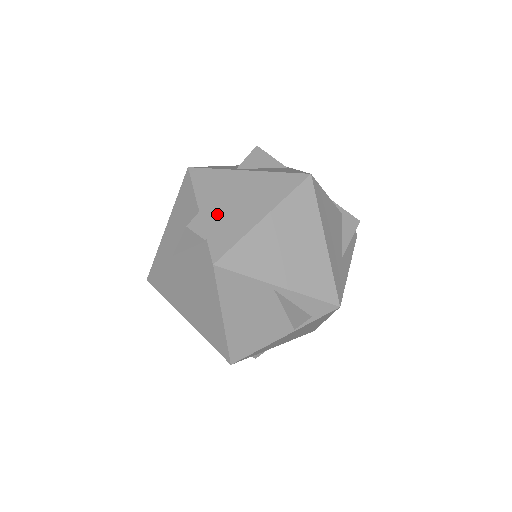
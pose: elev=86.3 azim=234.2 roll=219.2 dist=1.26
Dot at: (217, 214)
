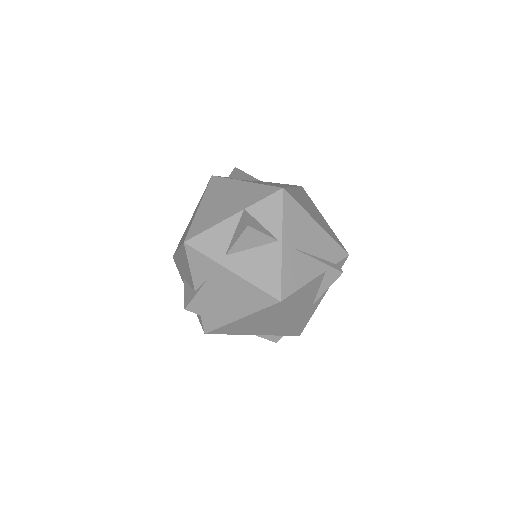
Dot at: (207, 300)
